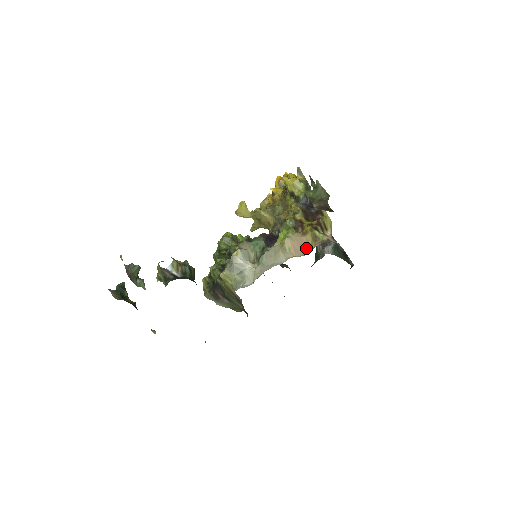
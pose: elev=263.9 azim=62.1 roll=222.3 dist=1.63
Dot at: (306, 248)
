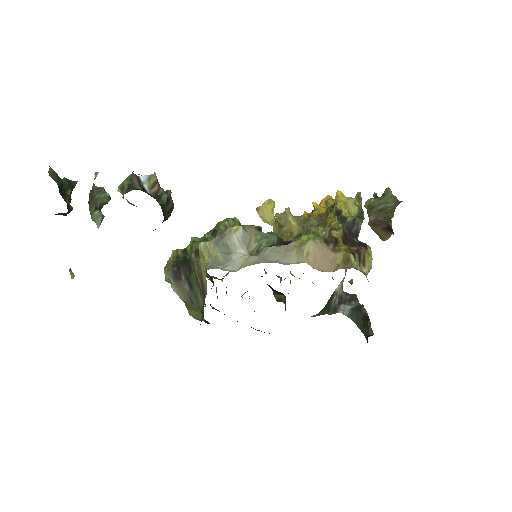
Dot at: (329, 266)
